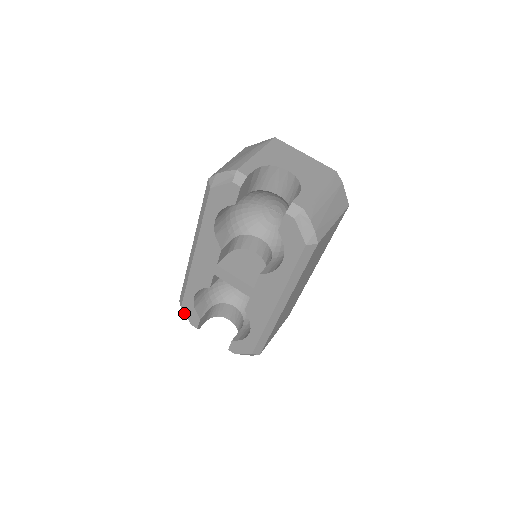
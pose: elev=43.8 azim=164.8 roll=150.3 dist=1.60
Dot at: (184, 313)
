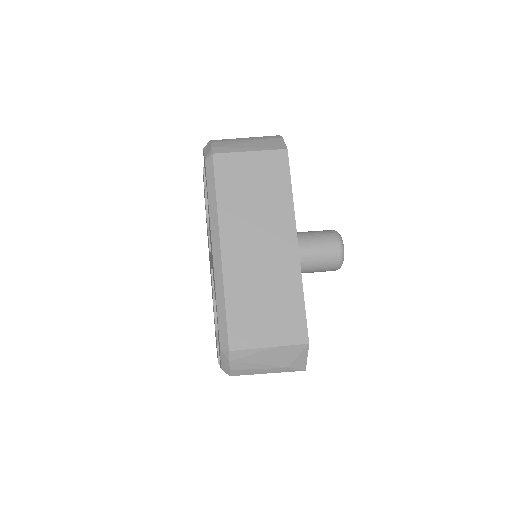
Dot at: occluded
